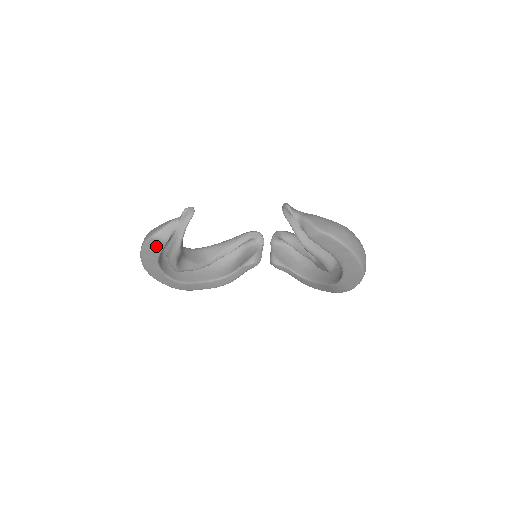
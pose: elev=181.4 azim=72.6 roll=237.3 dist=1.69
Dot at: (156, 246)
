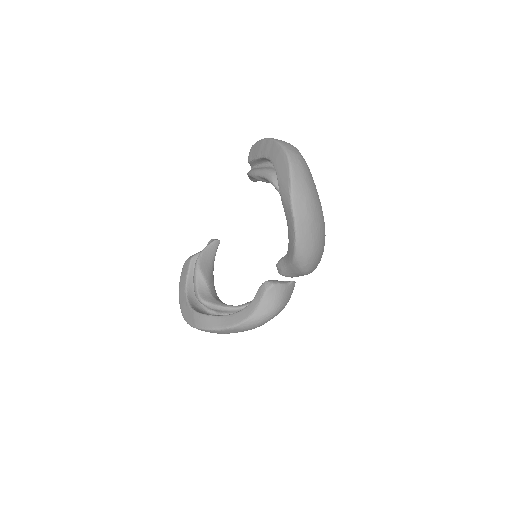
Dot at: (186, 269)
